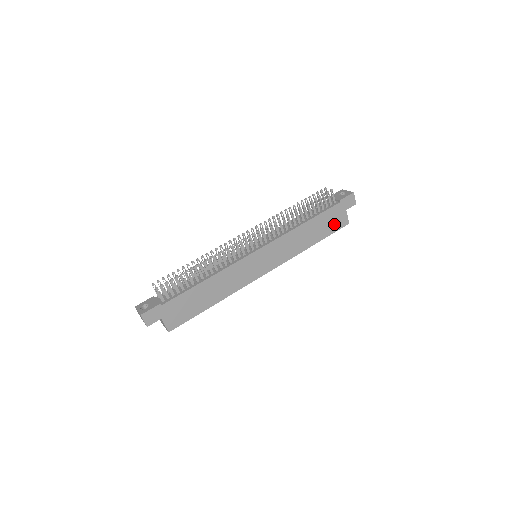
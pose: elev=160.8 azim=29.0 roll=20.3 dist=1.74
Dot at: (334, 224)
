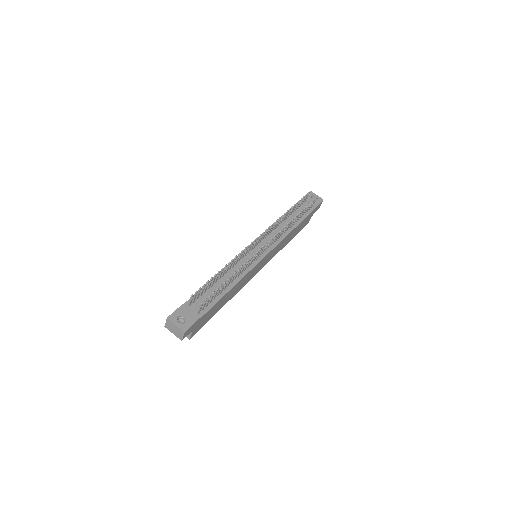
Dot at: (303, 225)
